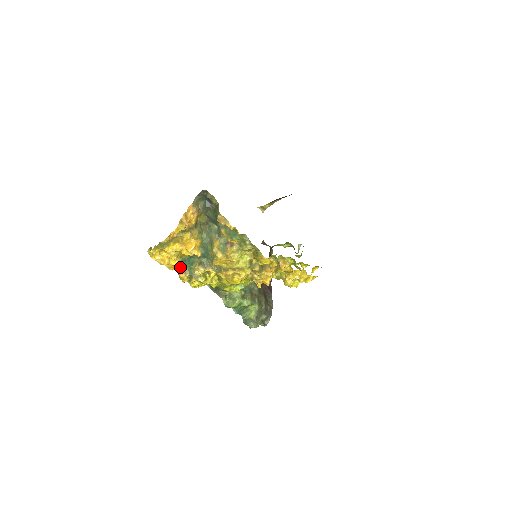
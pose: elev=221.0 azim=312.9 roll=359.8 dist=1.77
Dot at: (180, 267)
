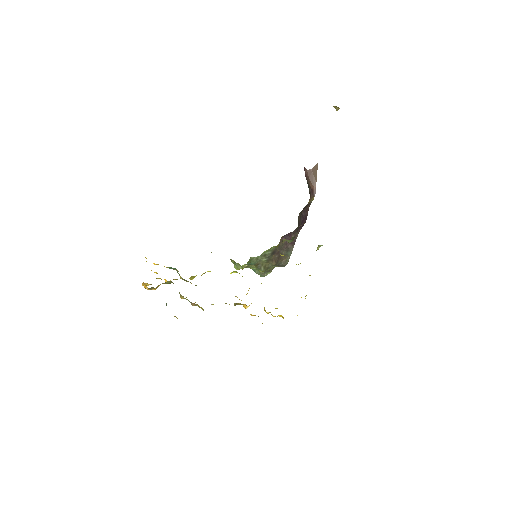
Dot at: occluded
